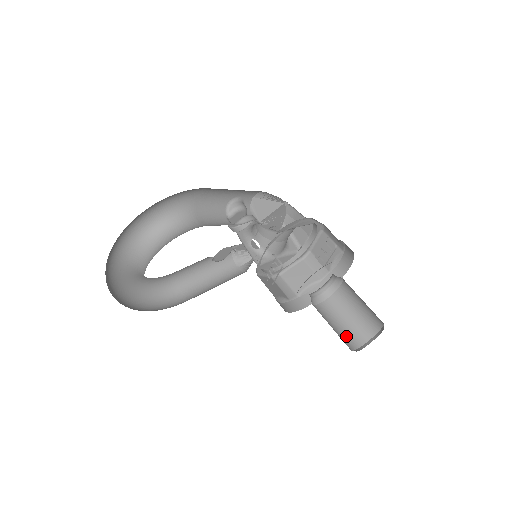
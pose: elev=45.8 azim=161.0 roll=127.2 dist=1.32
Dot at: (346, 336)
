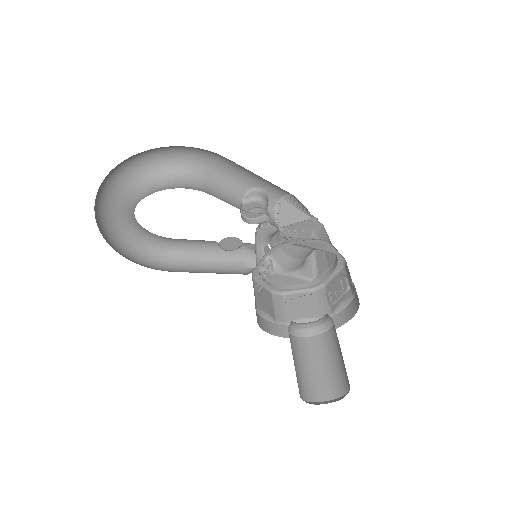
Dot at: (307, 383)
